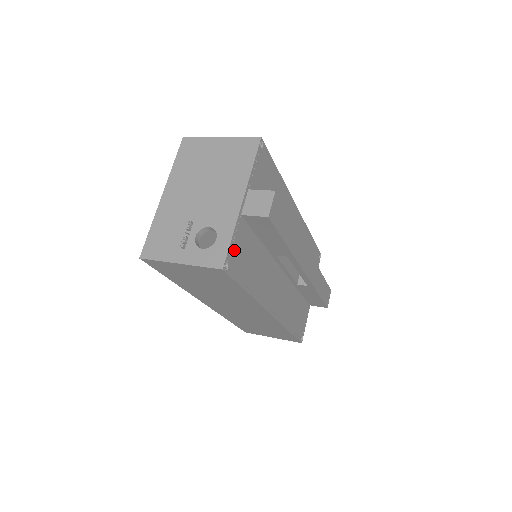
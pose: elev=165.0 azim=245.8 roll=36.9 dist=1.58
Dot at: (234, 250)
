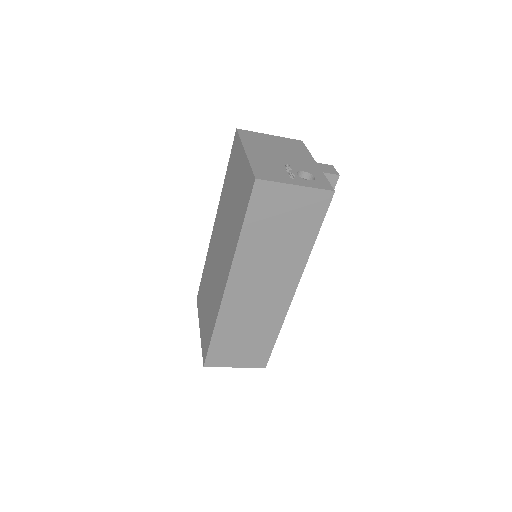
Dot at: occluded
